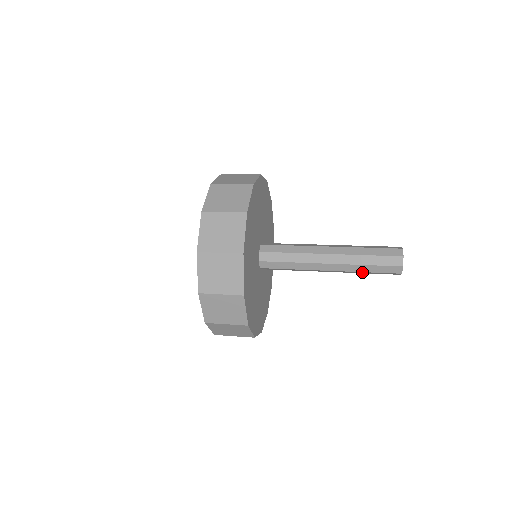
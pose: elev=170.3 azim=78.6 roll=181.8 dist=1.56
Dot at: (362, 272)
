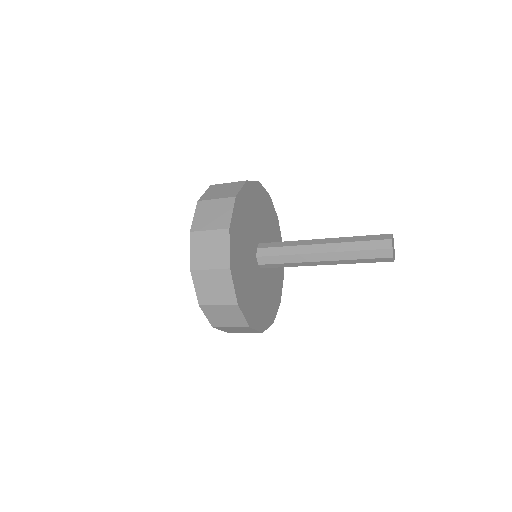
Dot at: (354, 260)
